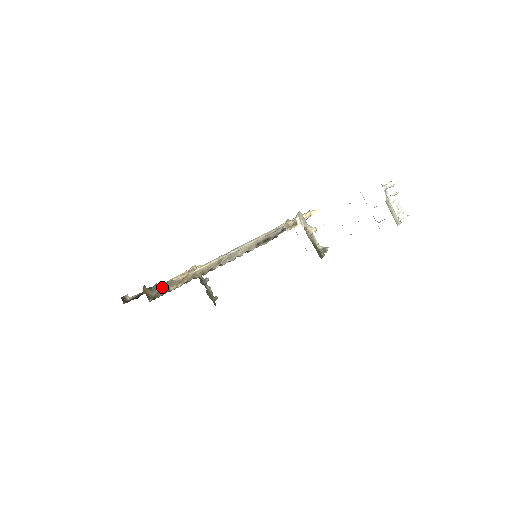
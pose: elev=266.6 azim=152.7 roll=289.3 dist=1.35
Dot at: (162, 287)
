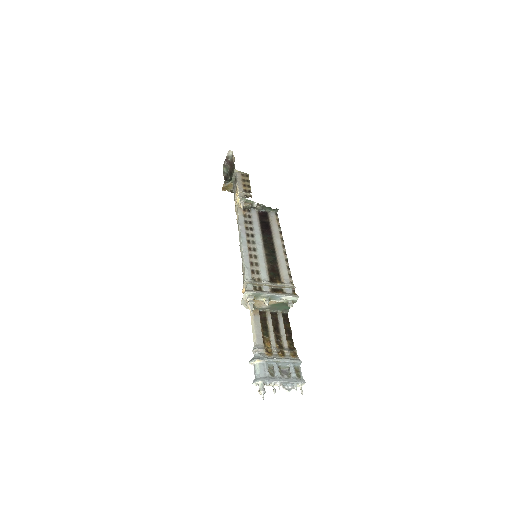
Dot at: (233, 192)
